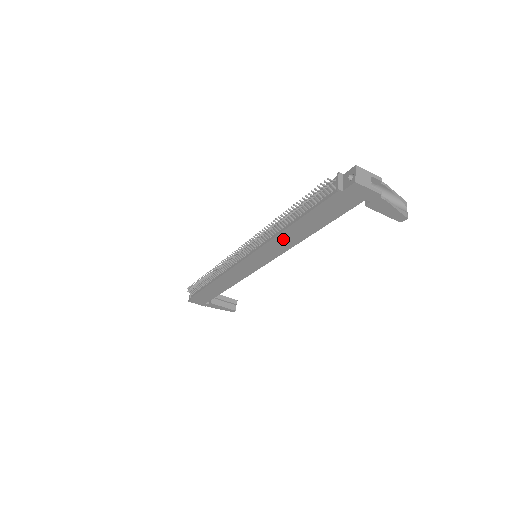
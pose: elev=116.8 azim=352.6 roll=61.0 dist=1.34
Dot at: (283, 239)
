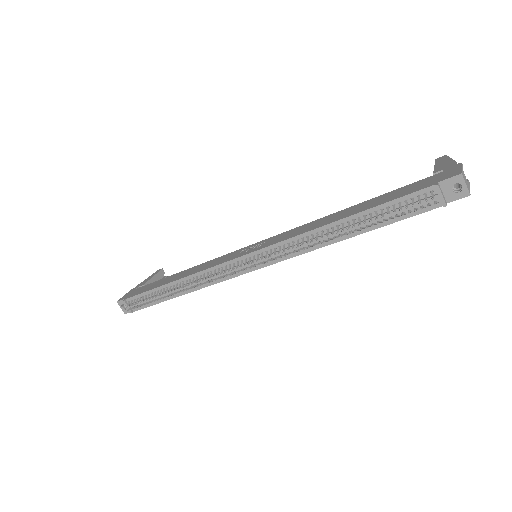
Dot at: occluded
